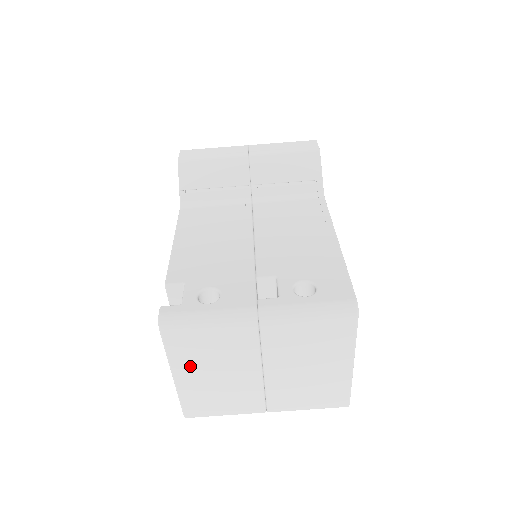
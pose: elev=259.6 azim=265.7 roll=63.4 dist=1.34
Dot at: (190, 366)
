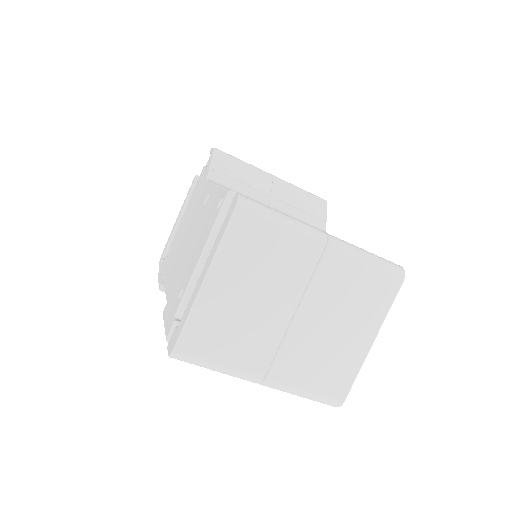
Dot at: (233, 271)
